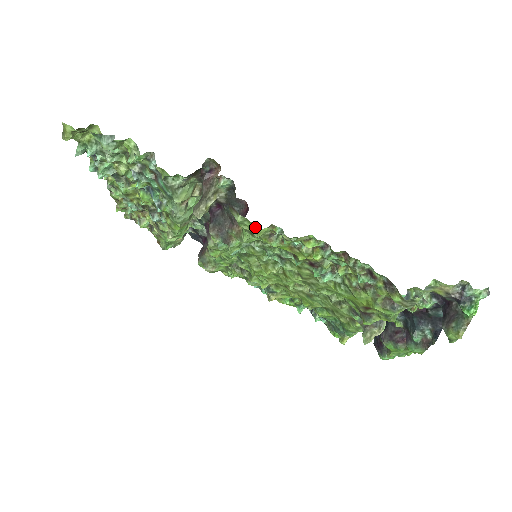
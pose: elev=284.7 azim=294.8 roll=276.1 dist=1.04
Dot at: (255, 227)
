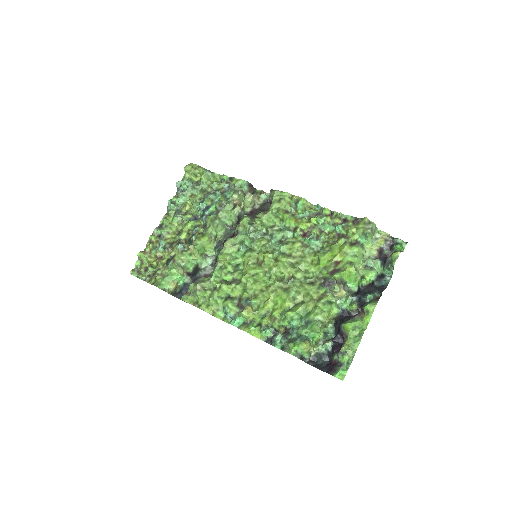
Dot at: (285, 193)
